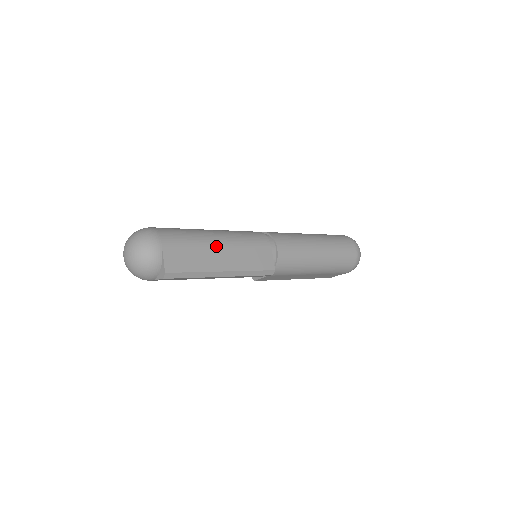
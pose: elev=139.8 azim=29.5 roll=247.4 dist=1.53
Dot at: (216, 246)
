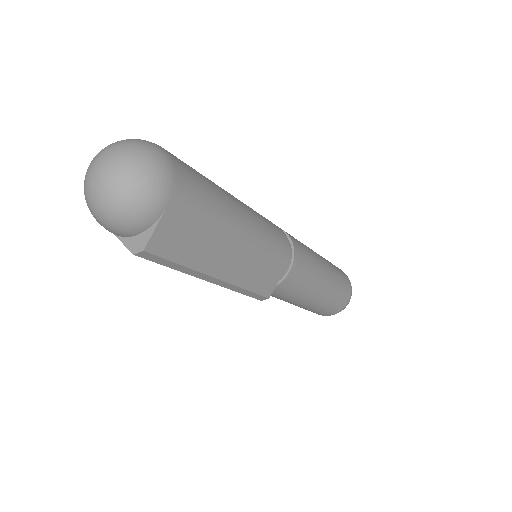
Dot at: (233, 238)
